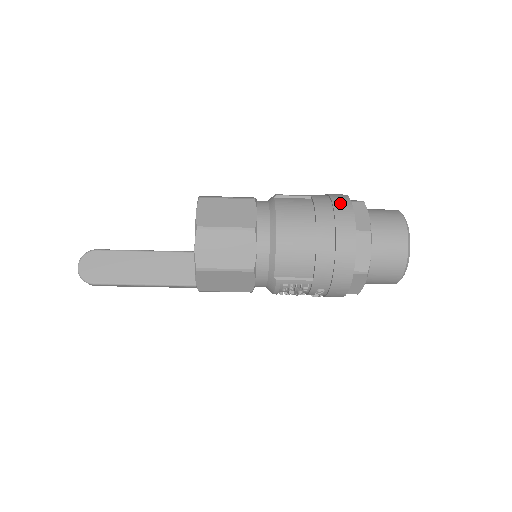
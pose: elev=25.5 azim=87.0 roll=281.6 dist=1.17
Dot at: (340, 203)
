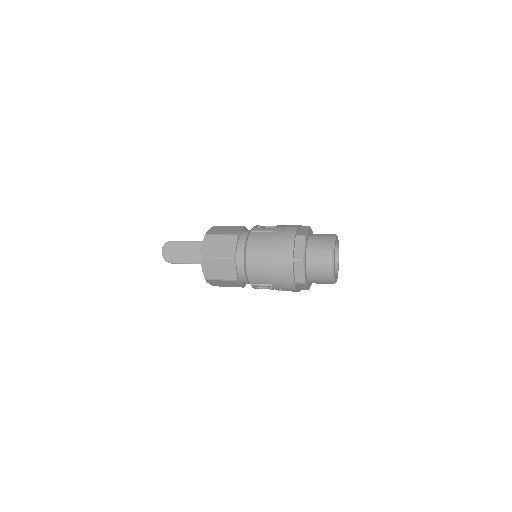
Dot at: (287, 239)
